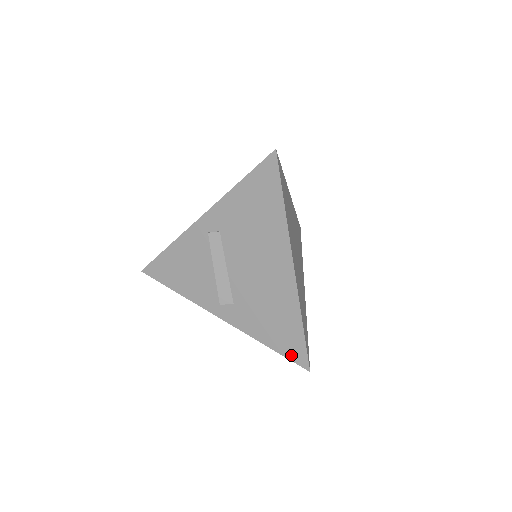
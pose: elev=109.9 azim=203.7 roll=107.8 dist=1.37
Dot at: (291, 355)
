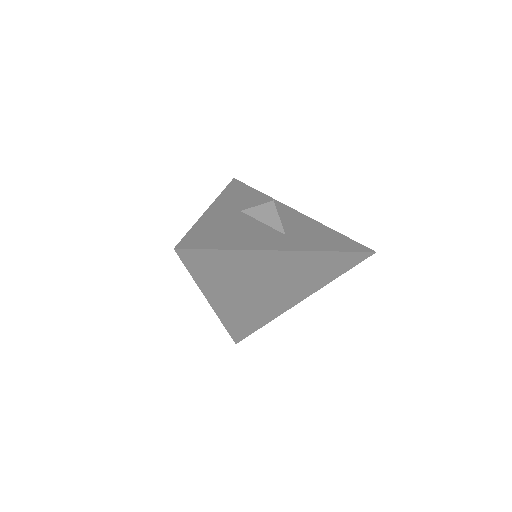
Dot at: occluded
